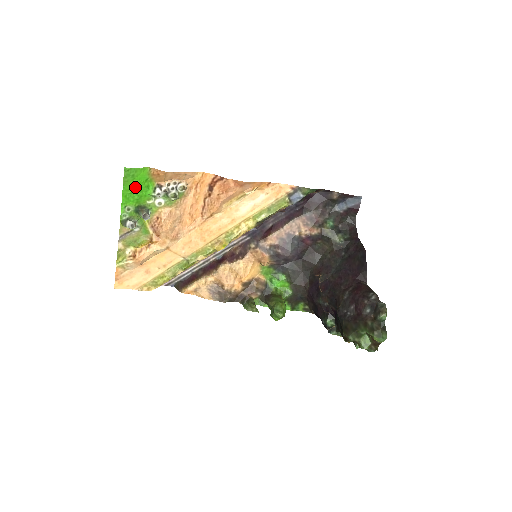
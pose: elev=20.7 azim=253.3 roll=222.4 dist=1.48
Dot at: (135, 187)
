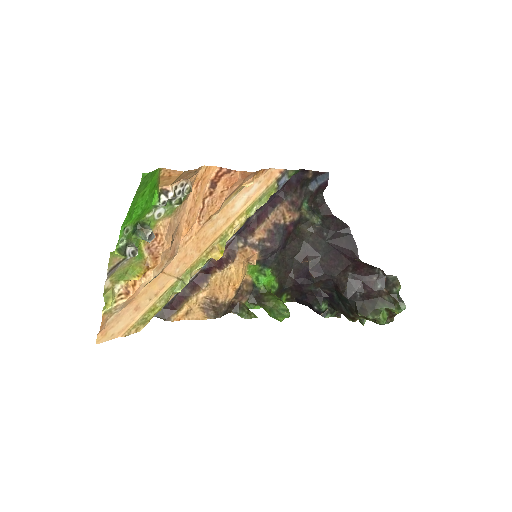
Dot at: (142, 198)
